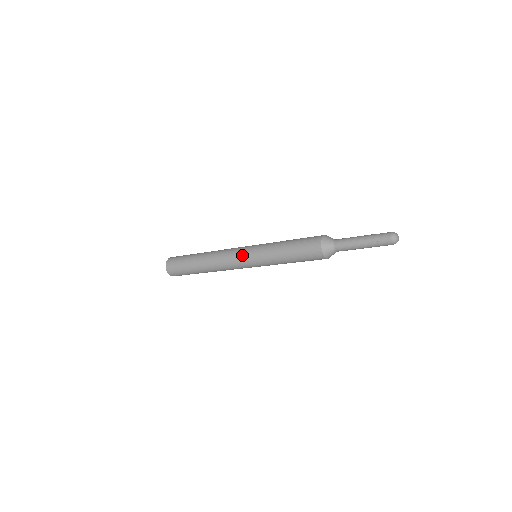
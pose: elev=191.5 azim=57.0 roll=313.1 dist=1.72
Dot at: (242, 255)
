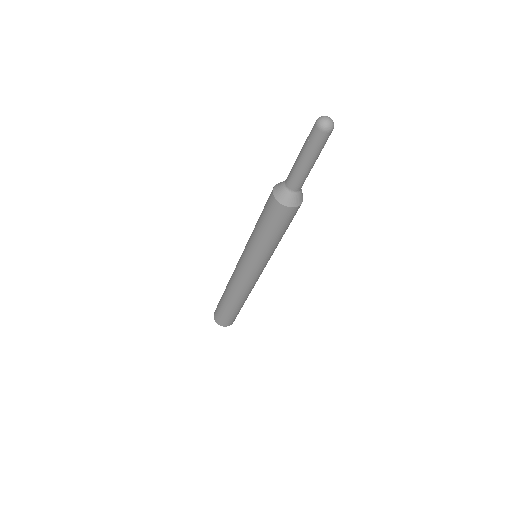
Dot at: (242, 267)
